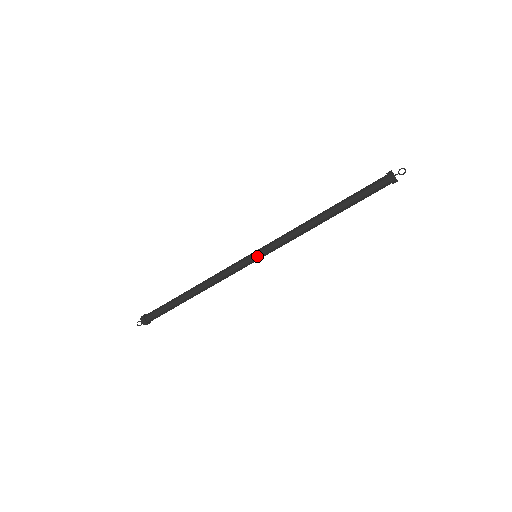
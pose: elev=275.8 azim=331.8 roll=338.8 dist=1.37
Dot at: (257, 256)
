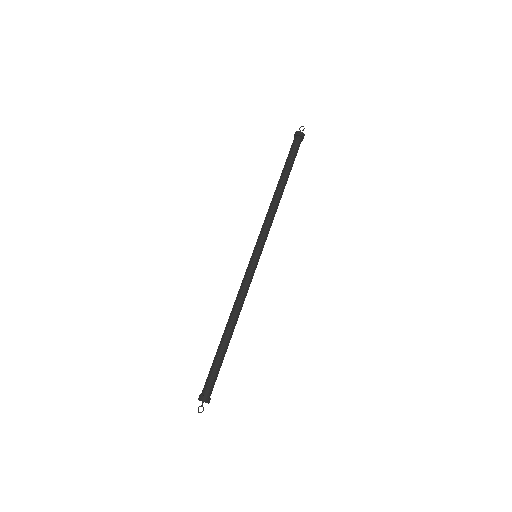
Dot at: (257, 253)
